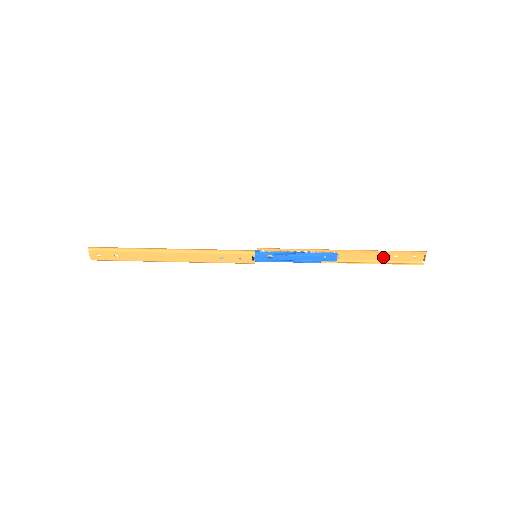
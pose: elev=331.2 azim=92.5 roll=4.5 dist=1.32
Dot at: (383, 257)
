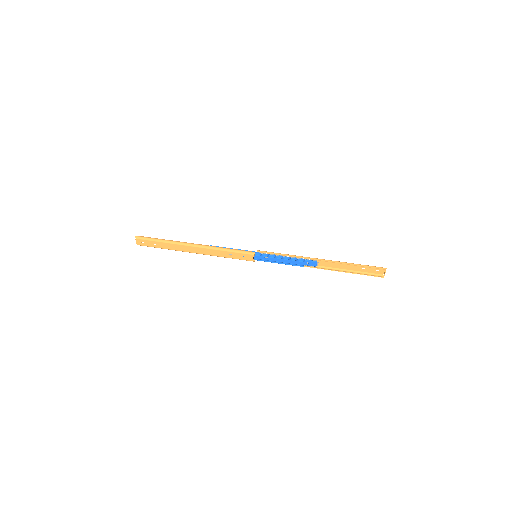
Dot at: (353, 268)
